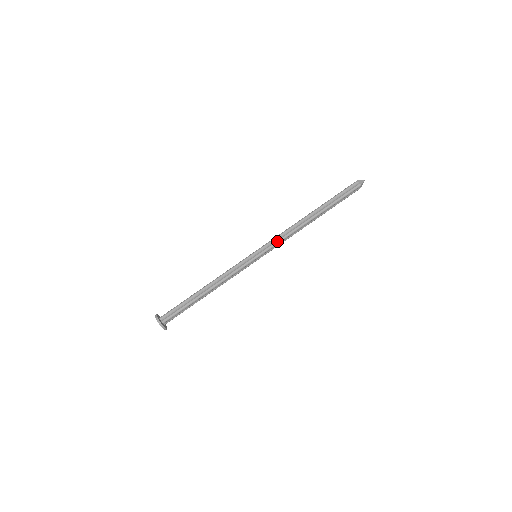
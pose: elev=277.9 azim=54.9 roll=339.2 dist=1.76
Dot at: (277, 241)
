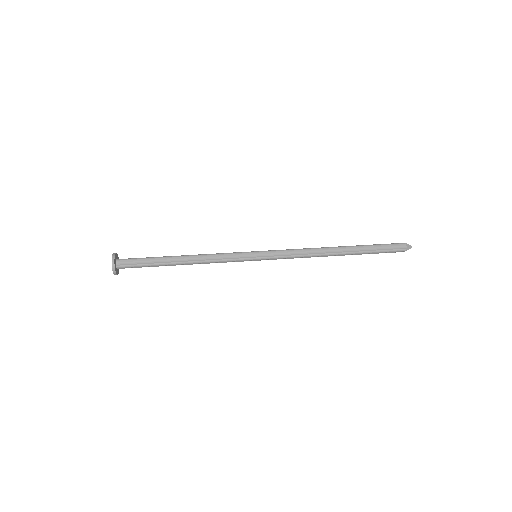
Dot at: (286, 249)
